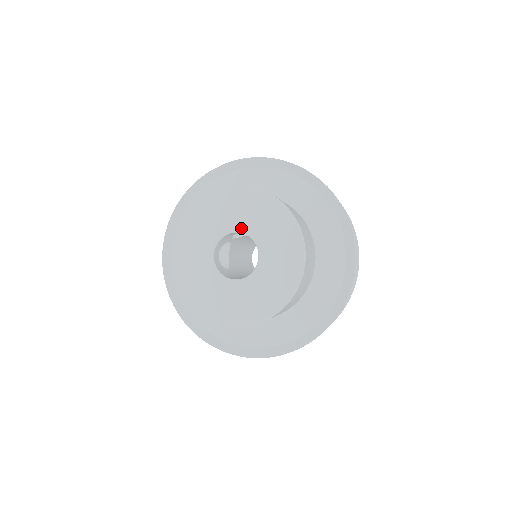
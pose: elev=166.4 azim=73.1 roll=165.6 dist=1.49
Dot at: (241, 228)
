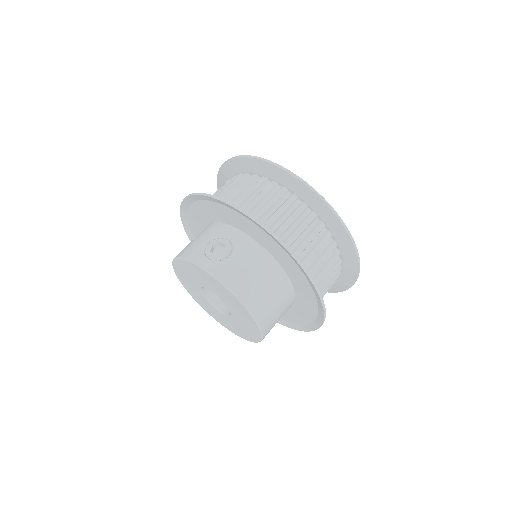
Dot at: (212, 291)
